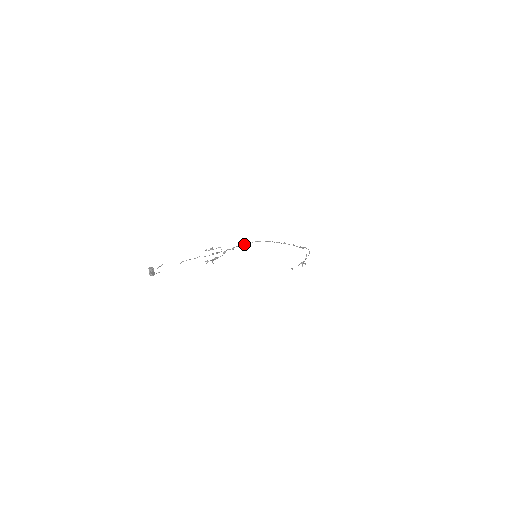
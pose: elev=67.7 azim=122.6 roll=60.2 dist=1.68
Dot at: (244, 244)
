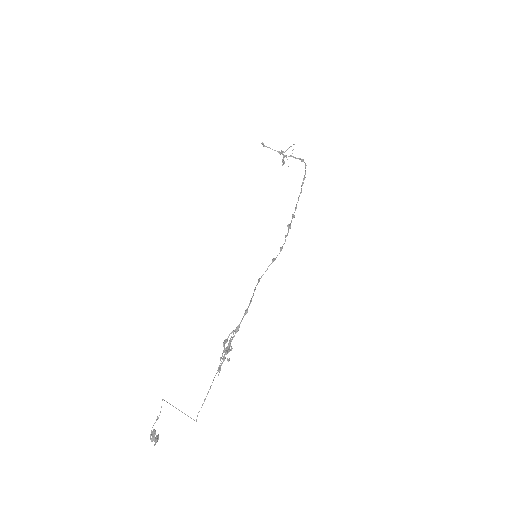
Dot at: (257, 284)
